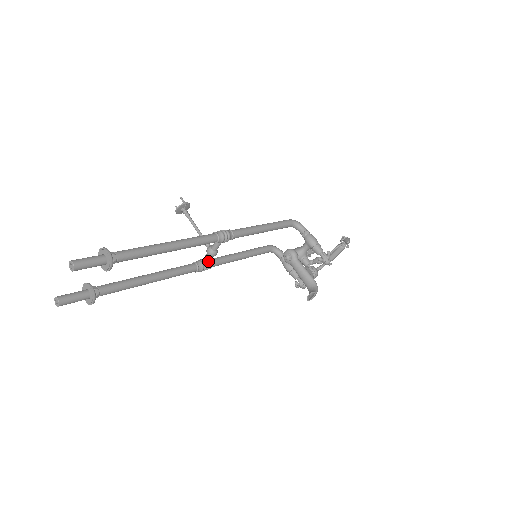
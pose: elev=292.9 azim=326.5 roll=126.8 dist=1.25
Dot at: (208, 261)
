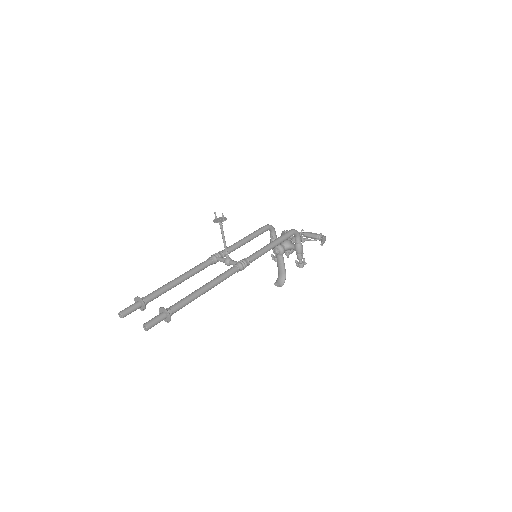
Dot at: (222, 261)
